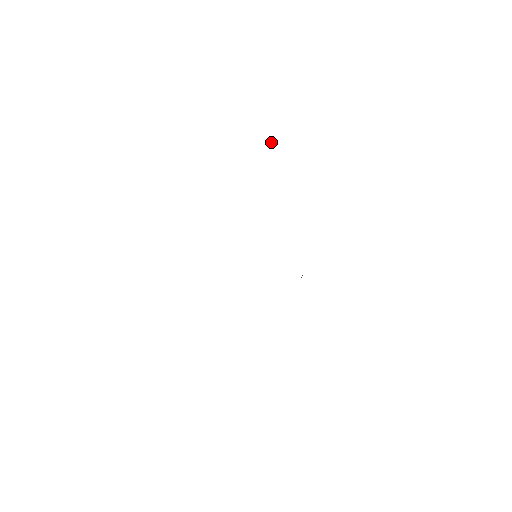
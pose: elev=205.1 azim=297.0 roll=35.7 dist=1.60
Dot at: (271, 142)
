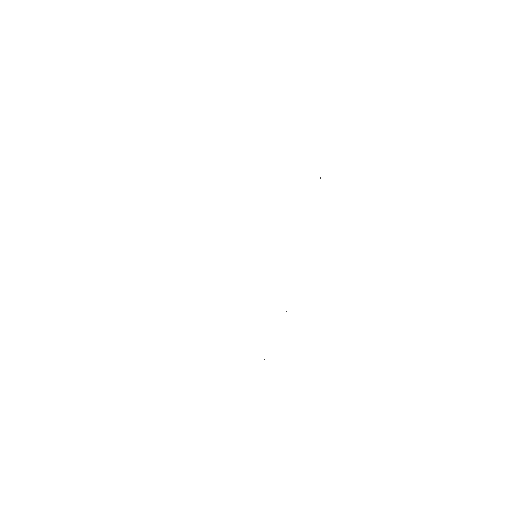
Dot at: occluded
